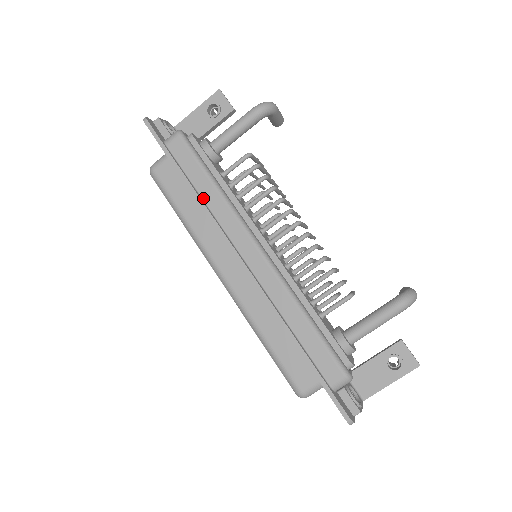
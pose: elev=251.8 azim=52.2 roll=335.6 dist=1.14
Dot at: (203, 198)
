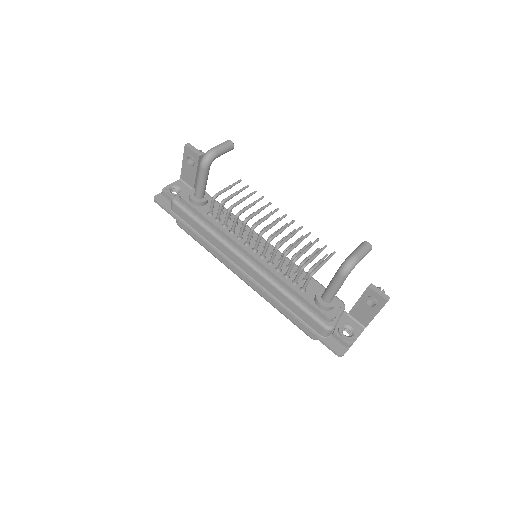
Dot at: (205, 238)
